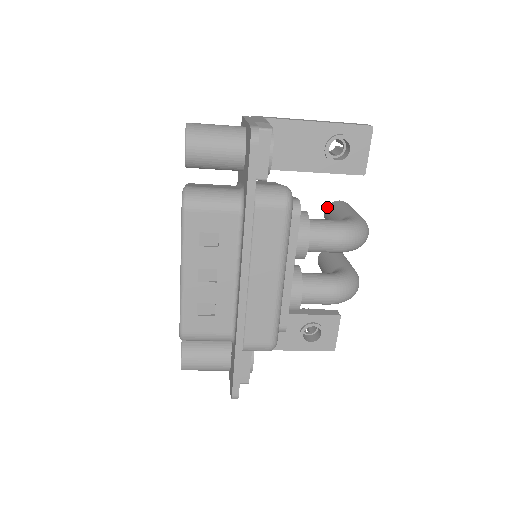
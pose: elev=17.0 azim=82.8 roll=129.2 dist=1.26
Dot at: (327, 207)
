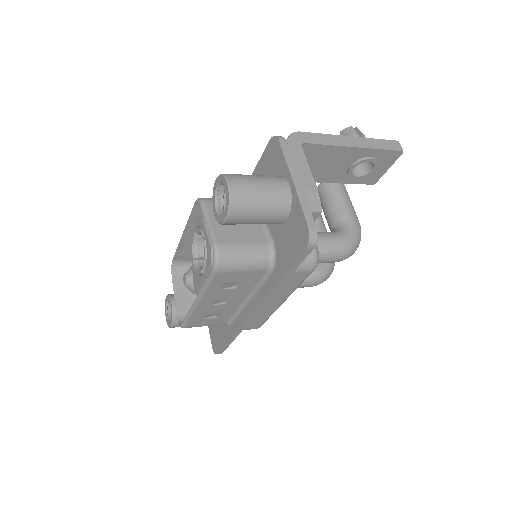
Dot at: (323, 183)
